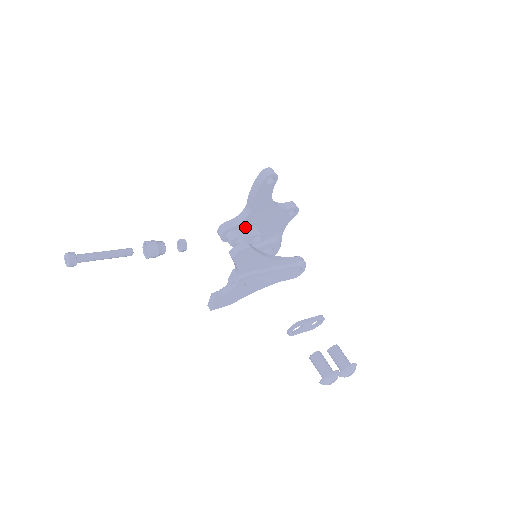
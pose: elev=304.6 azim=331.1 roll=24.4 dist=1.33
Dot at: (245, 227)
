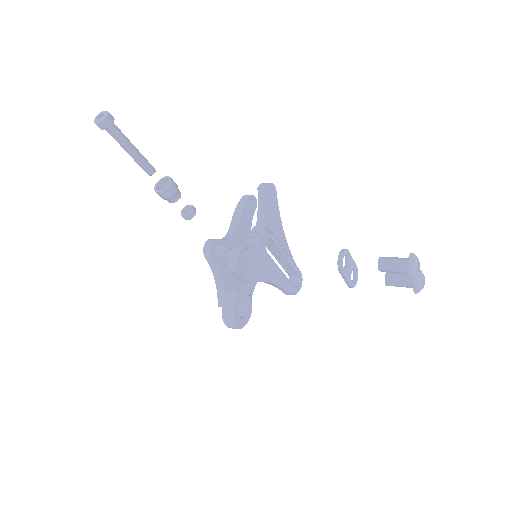
Dot at: occluded
